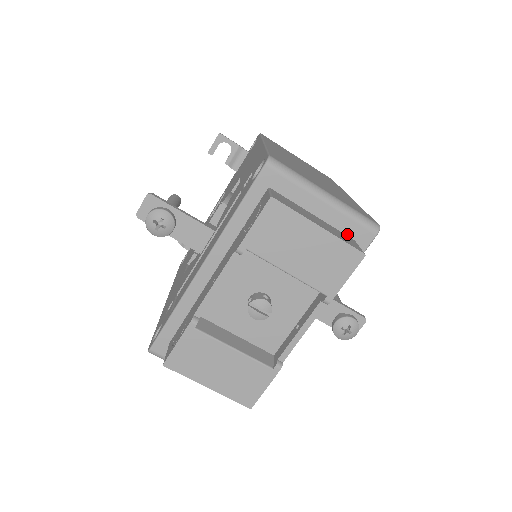
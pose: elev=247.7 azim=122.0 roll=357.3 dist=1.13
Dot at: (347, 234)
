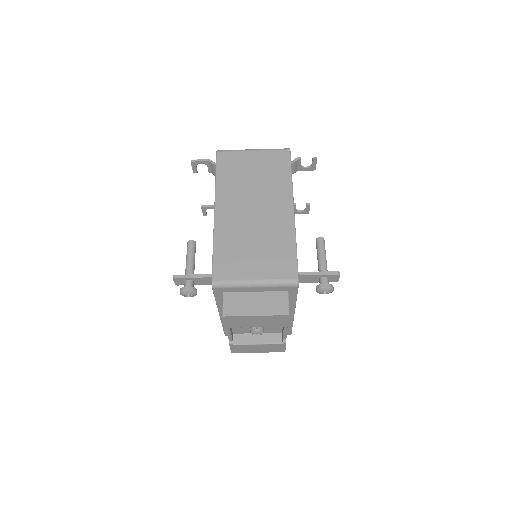
Dot at: (281, 291)
